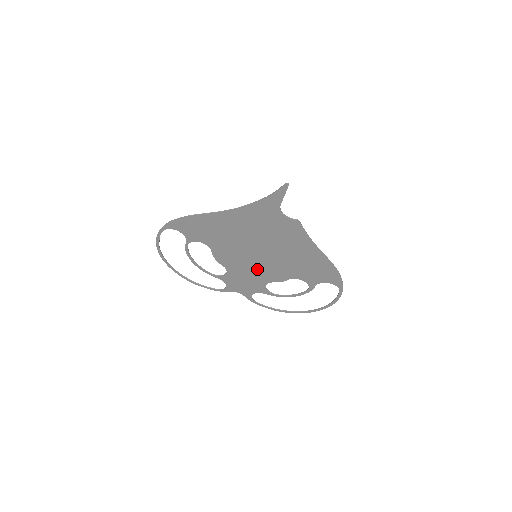
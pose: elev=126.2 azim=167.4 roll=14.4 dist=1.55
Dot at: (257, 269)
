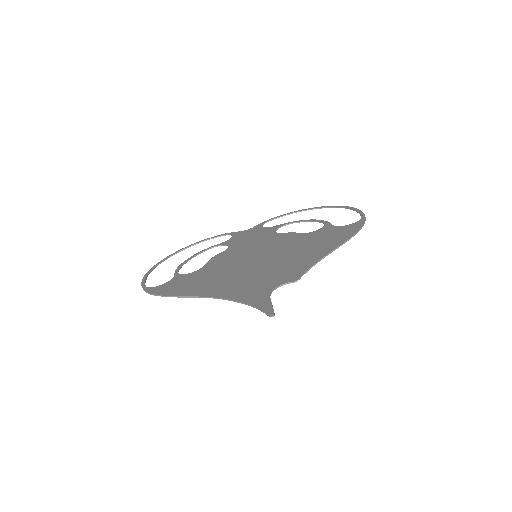
Dot at: (261, 246)
